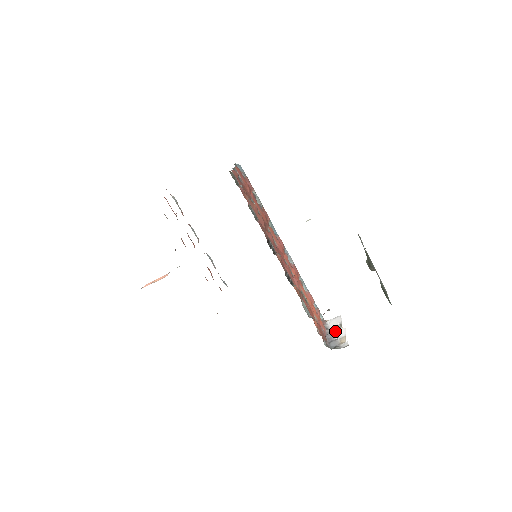
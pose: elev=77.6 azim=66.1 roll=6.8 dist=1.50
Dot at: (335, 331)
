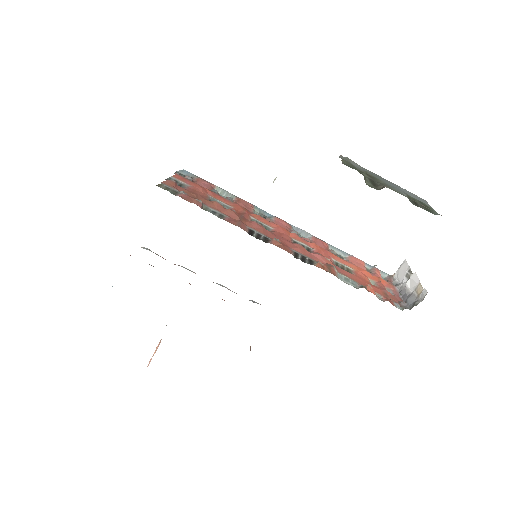
Dot at: (406, 283)
